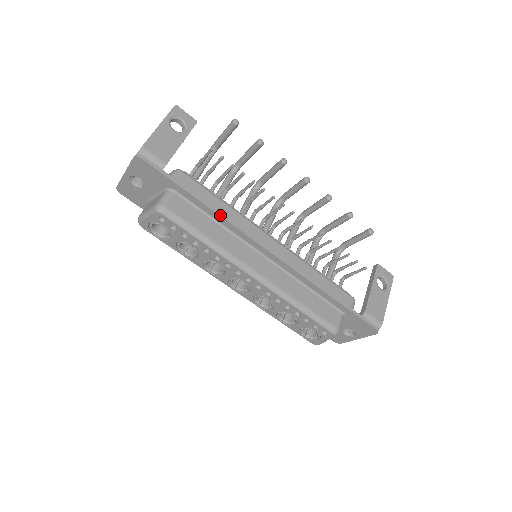
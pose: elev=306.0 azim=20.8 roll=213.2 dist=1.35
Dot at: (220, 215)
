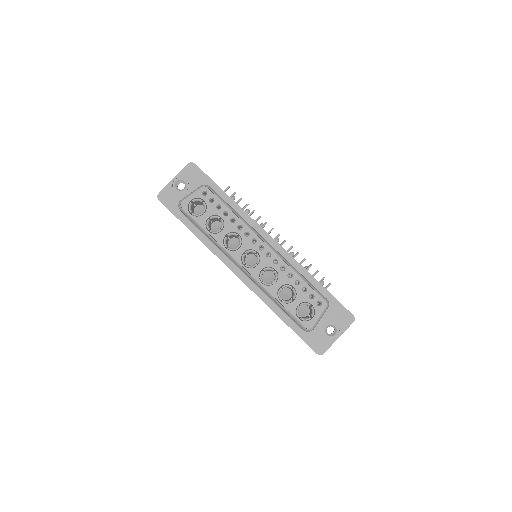
Dot at: (240, 207)
